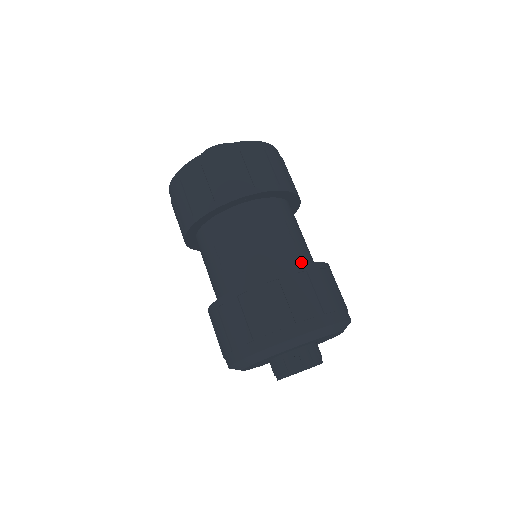
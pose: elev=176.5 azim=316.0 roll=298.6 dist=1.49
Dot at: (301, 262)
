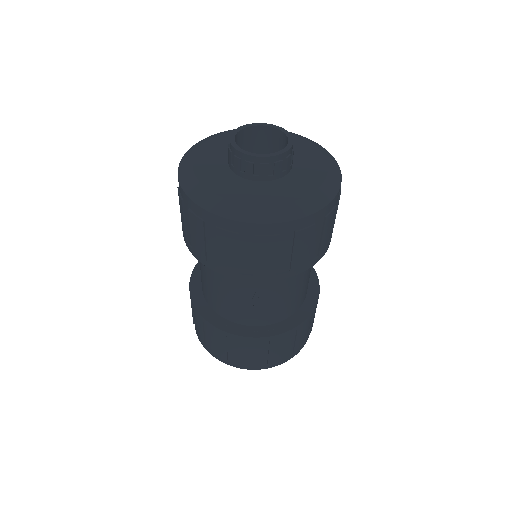
Dot at: occluded
